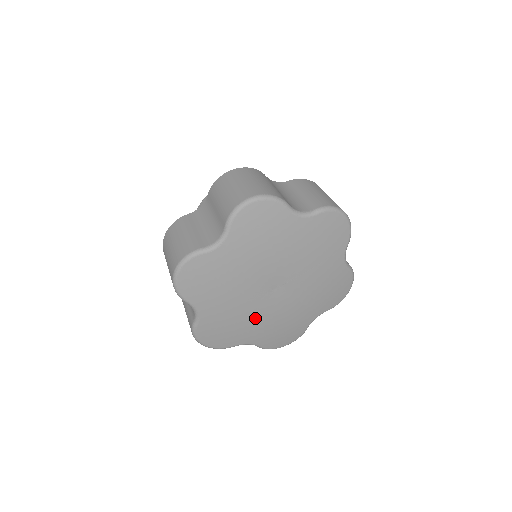
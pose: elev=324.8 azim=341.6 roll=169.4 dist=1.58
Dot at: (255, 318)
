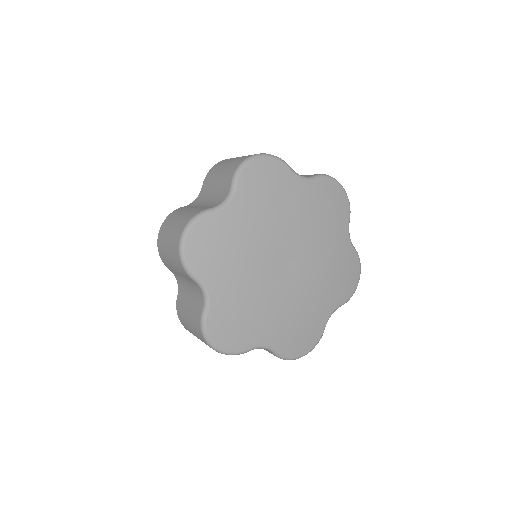
Dot at: (270, 304)
